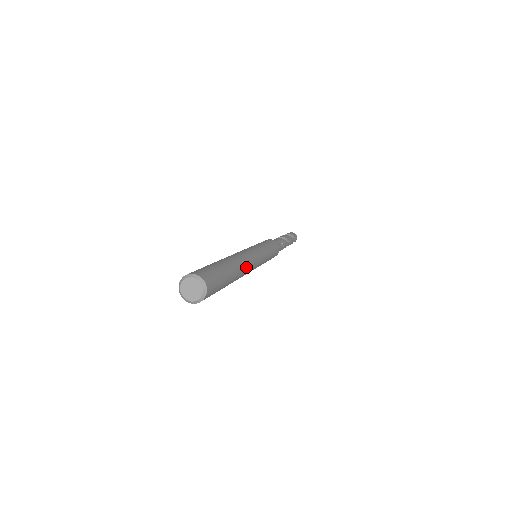
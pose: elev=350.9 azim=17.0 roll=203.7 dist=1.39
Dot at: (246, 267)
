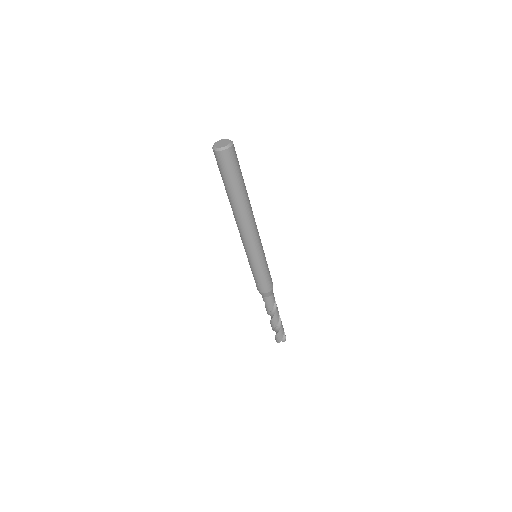
Dot at: (252, 212)
